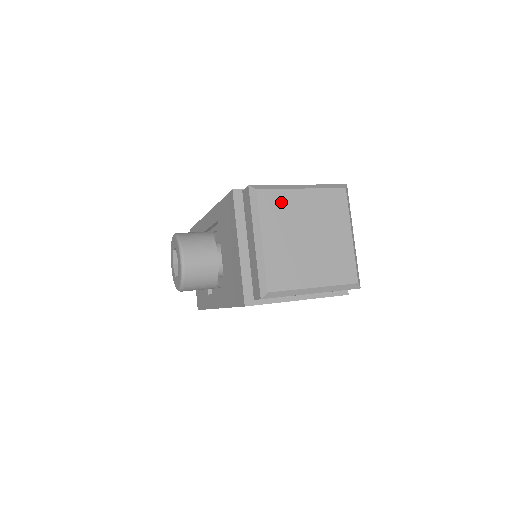
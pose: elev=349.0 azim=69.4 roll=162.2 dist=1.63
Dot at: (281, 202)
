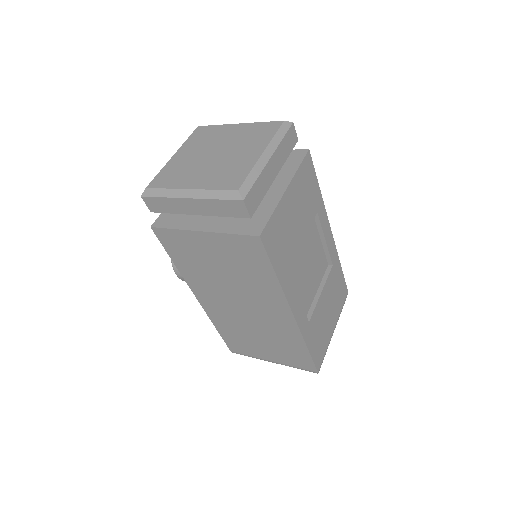
Dot at: (211, 132)
